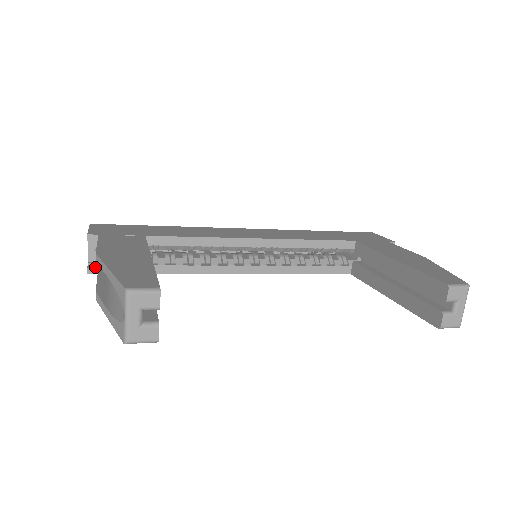
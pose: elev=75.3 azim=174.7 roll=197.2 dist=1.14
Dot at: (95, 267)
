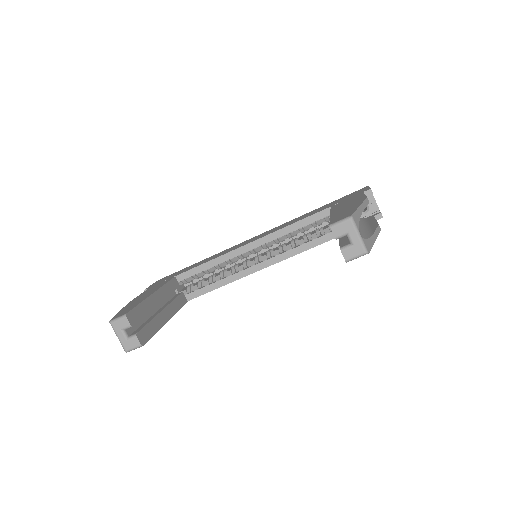
Dot at: occluded
